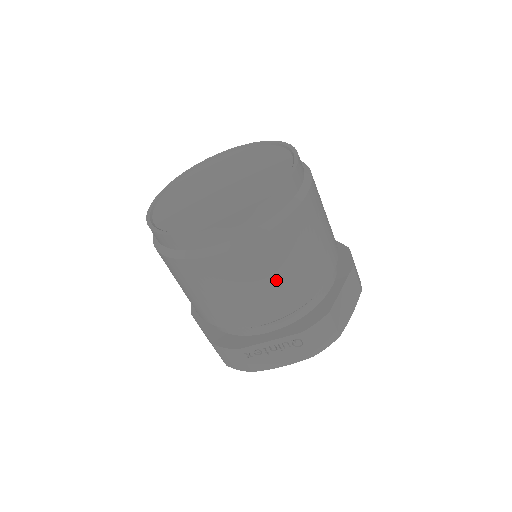
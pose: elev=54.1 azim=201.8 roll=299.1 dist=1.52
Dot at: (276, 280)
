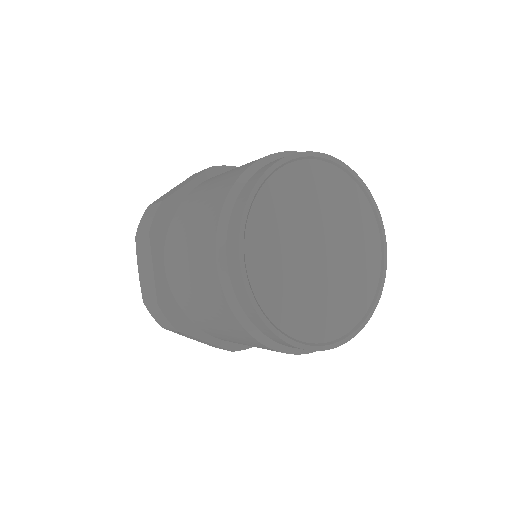
Dot at: occluded
